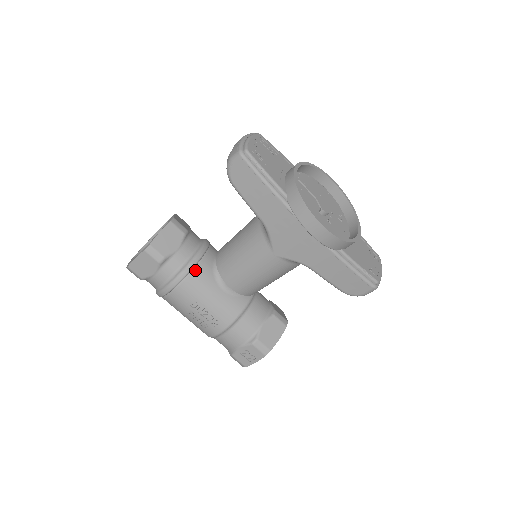
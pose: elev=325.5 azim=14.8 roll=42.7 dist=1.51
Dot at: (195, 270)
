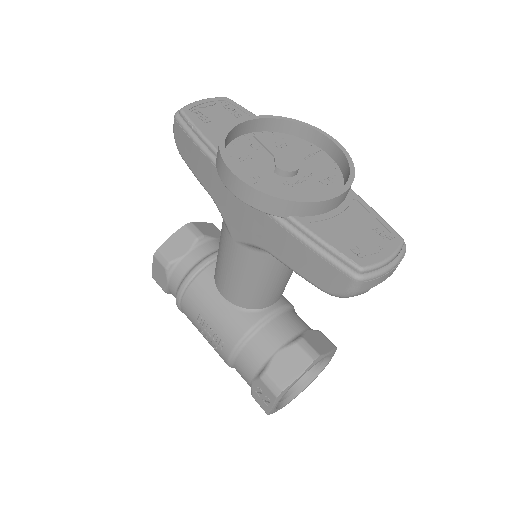
Dot at: (199, 277)
